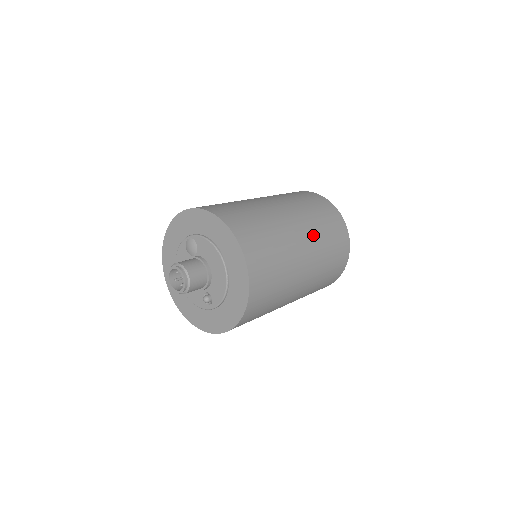
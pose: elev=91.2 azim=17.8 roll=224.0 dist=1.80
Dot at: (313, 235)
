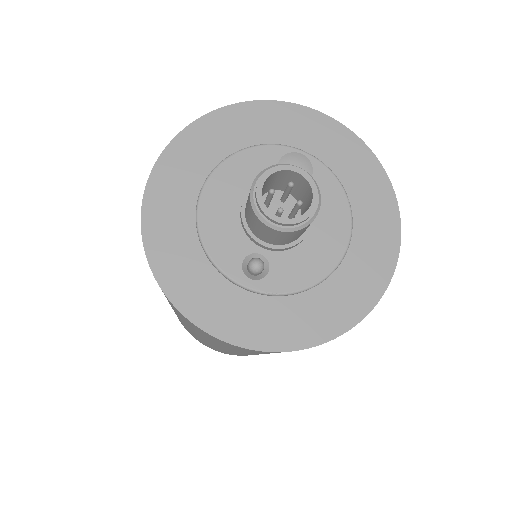
Dot at: occluded
